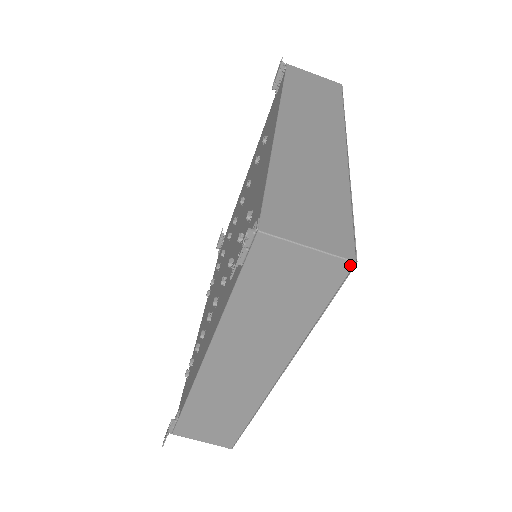
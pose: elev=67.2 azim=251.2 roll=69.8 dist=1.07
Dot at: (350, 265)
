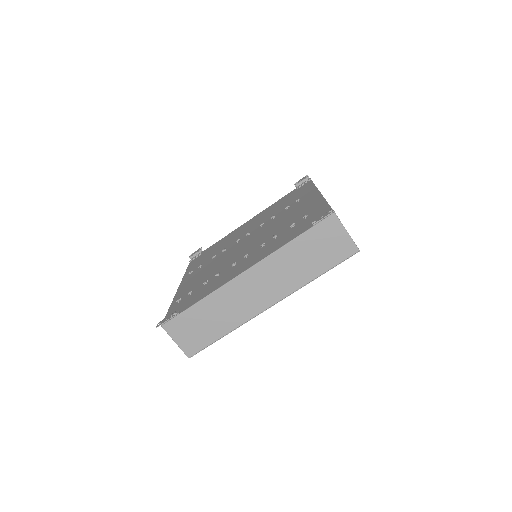
Dot at: (357, 251)
